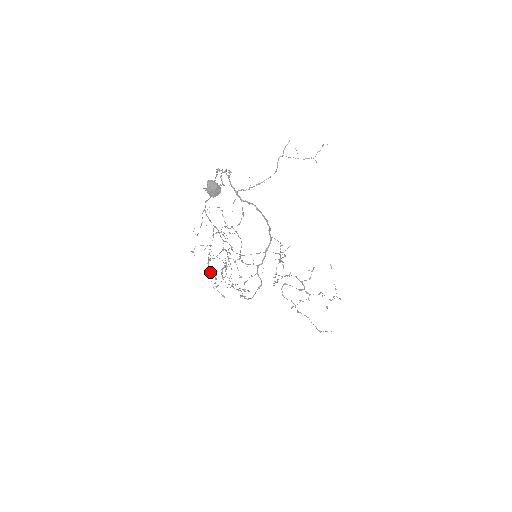
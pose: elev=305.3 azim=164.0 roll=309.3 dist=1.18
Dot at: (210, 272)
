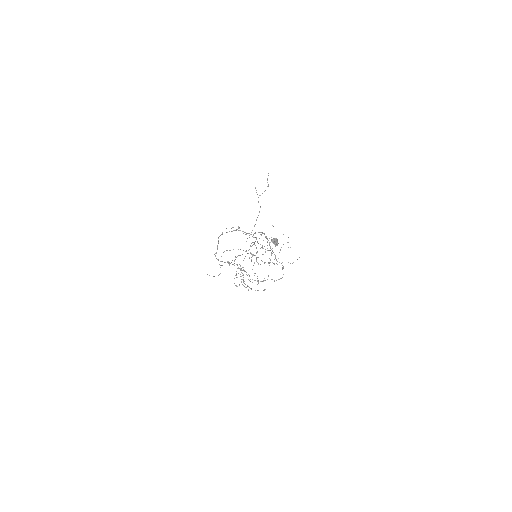
Dot at: (248, 286)
